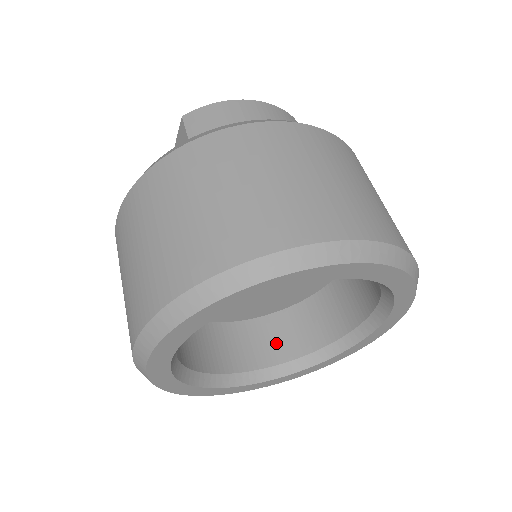
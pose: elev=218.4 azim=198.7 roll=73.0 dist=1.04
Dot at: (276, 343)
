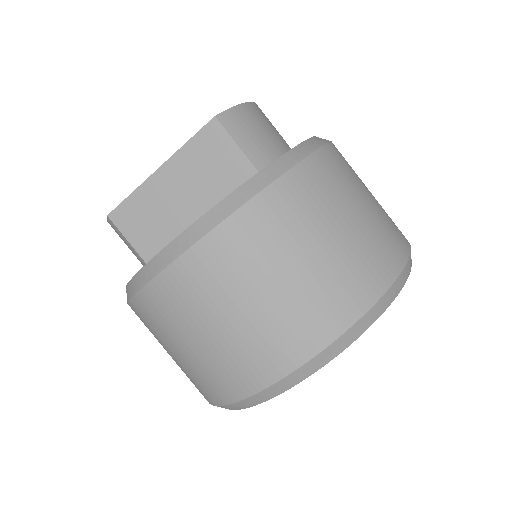
Dot at: occluded
